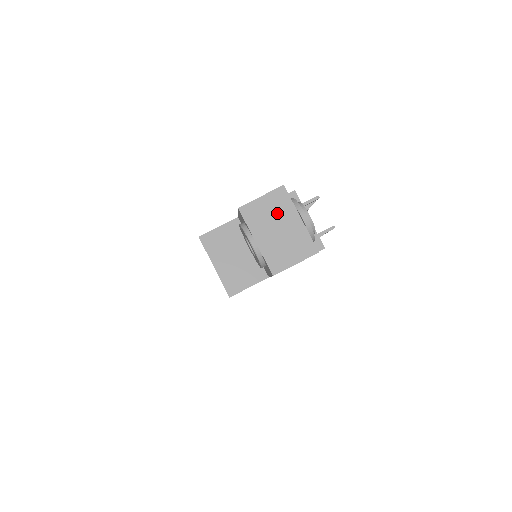
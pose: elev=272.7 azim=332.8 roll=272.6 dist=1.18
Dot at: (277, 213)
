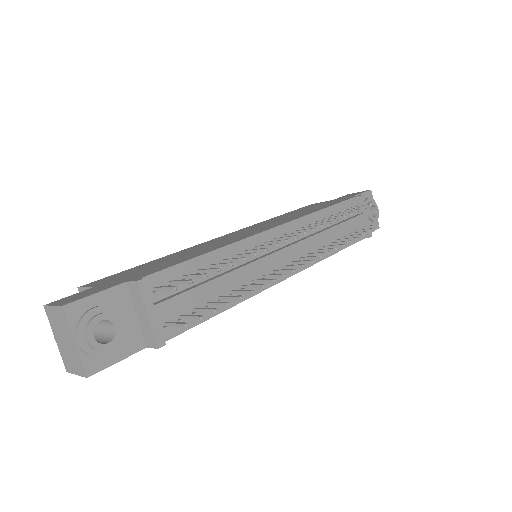
Dot at: (62, 326)
